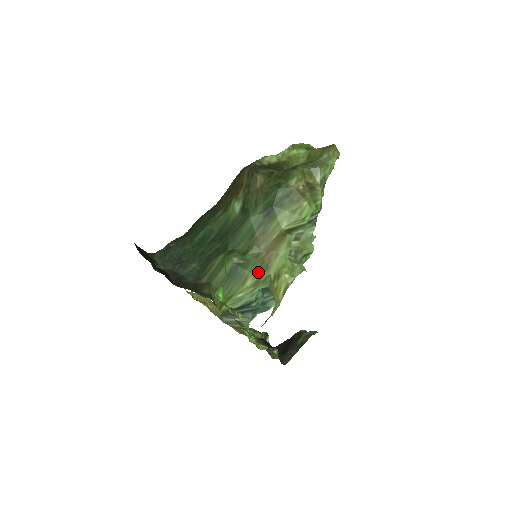
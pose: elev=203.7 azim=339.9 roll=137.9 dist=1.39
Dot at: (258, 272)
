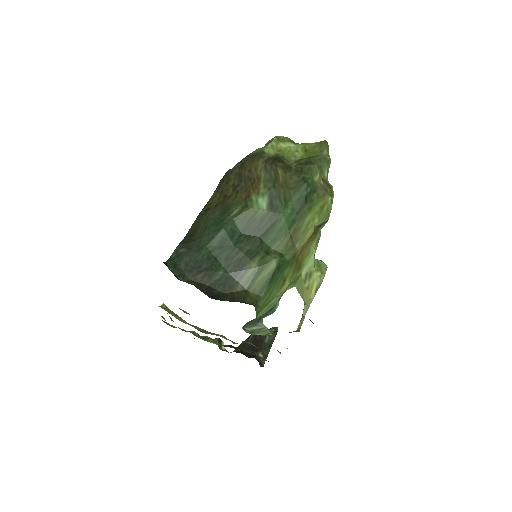
Dot at: (293, 273)
